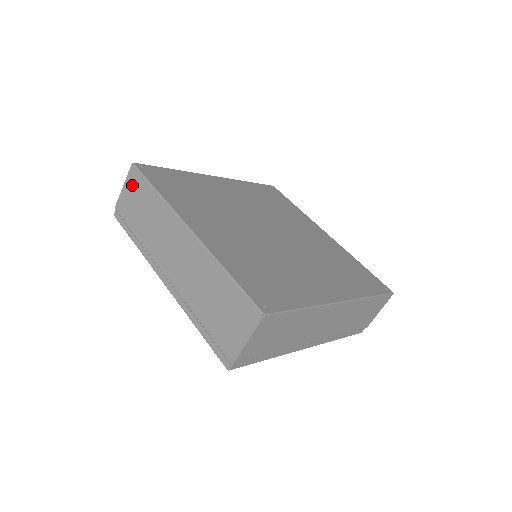
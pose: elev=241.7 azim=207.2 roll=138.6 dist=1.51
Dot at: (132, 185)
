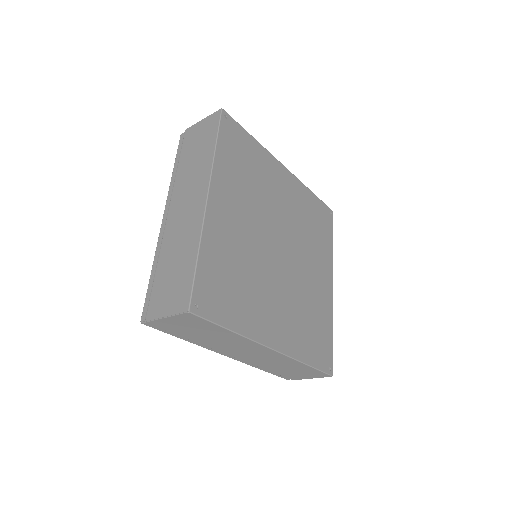
Dot at: (207, 125)
